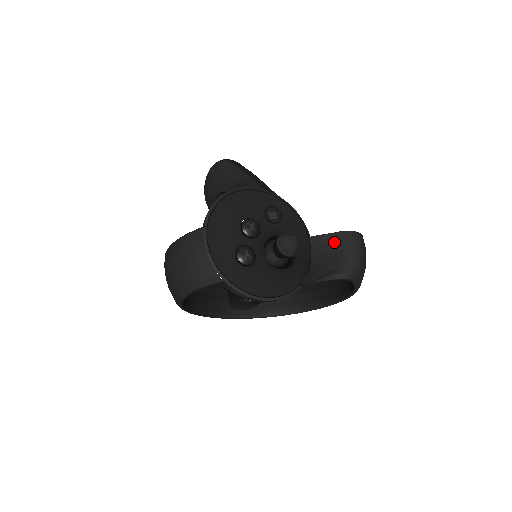
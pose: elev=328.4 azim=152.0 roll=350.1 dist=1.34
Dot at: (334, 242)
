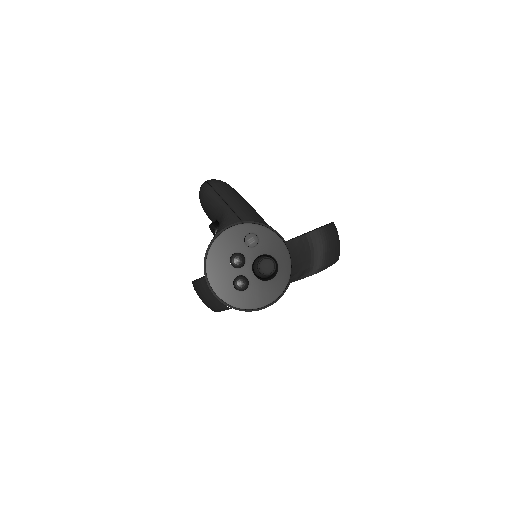
Dot at: (303, 244)
